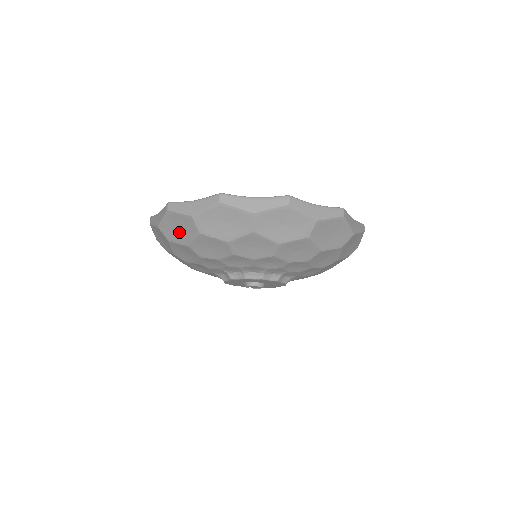
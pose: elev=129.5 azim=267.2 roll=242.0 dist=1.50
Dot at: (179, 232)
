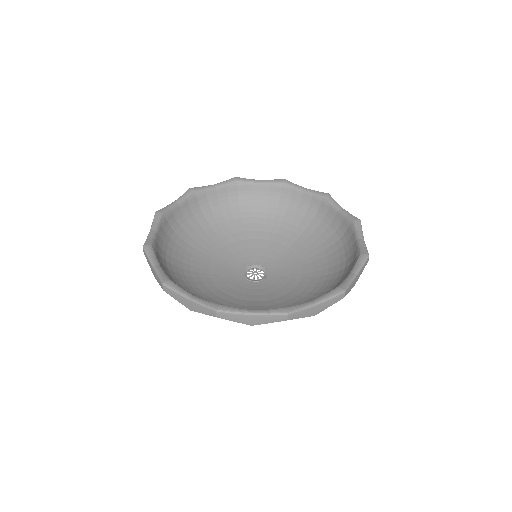
Dot at: occluded
